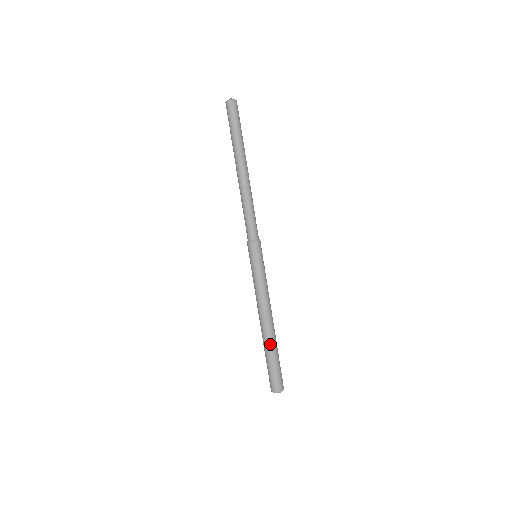
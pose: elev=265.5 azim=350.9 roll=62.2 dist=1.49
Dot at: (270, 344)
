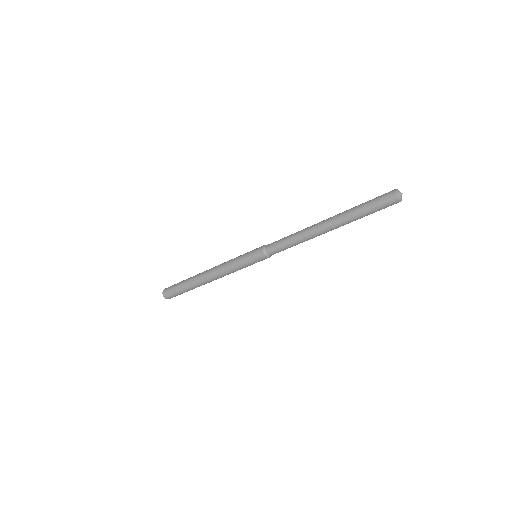
Dot at: (196, 287)
